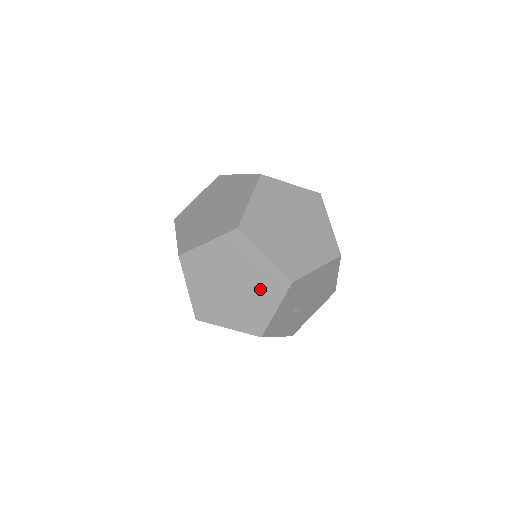
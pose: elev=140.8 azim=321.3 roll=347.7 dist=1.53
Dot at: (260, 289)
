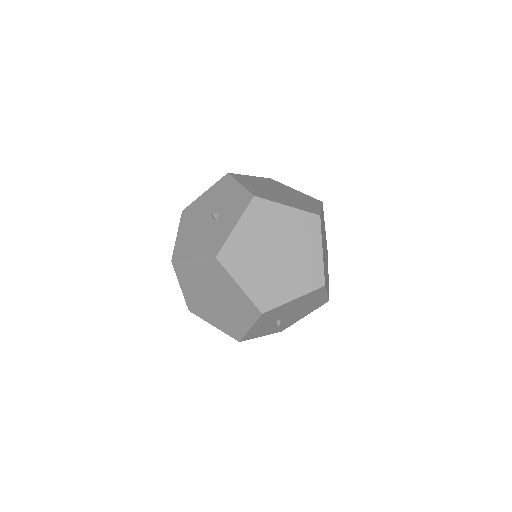
Dot at: (236, 309)
